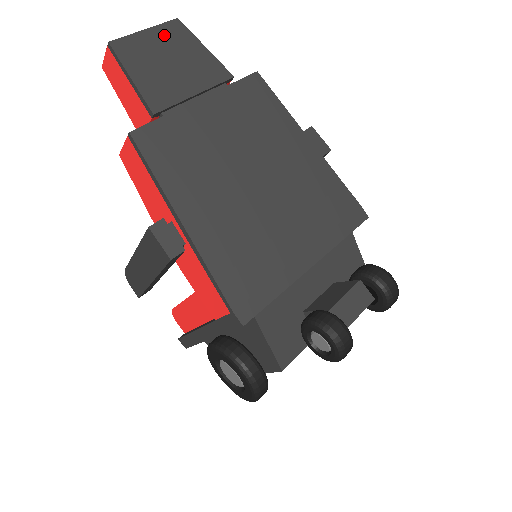
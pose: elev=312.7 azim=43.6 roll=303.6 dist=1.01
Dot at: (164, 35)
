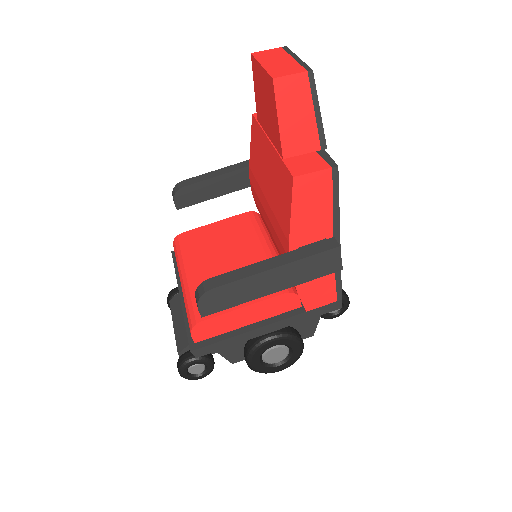
Dot at: occluded
